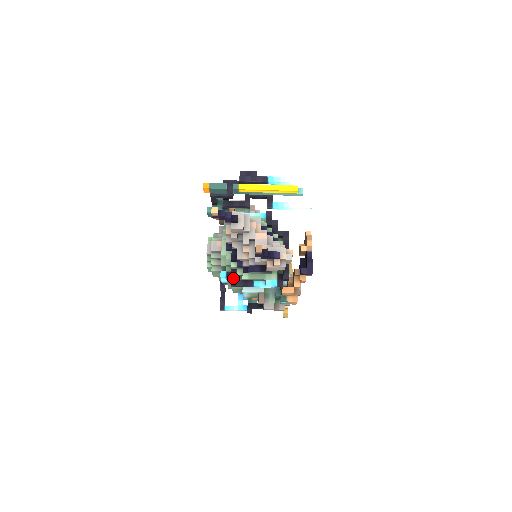
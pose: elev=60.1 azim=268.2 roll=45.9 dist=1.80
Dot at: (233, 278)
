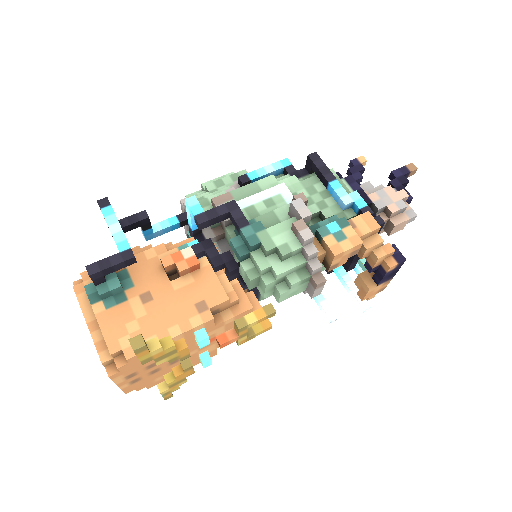
Dot at: occluded
